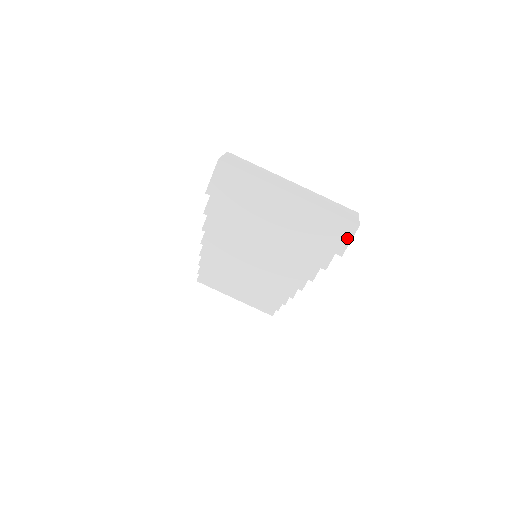
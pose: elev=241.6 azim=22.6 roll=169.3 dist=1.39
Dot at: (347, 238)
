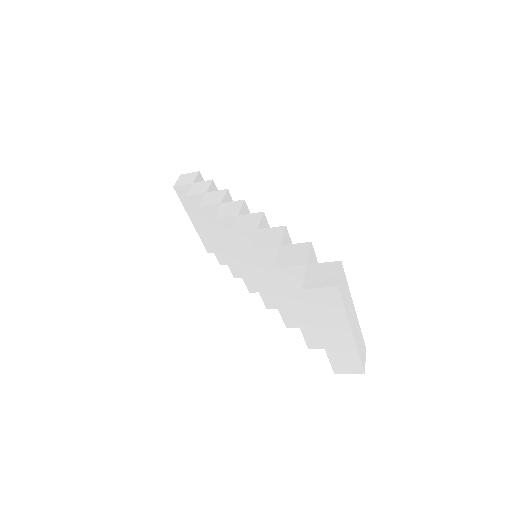
Dot at: (350, 371)
